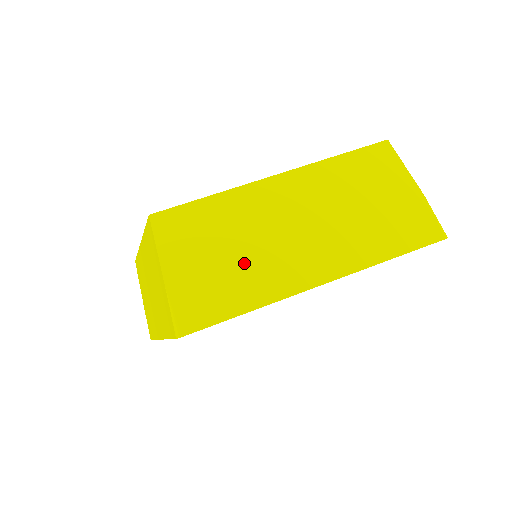
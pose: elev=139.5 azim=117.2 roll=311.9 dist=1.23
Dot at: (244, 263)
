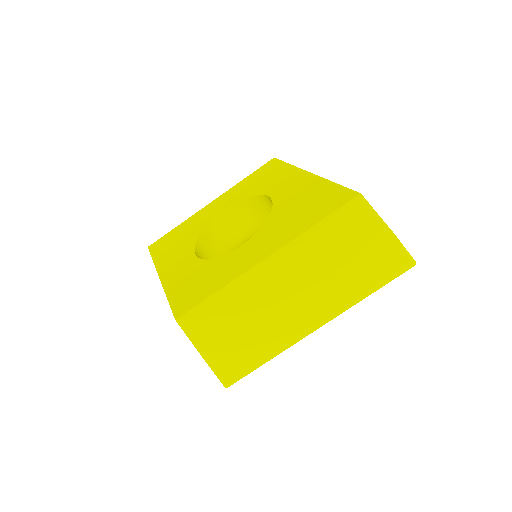
Dot at: (258, 331)
